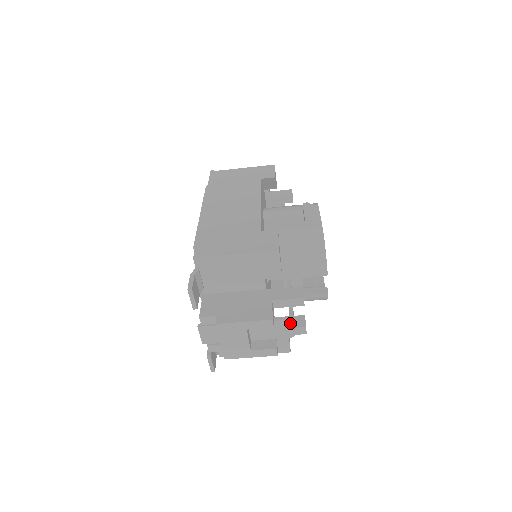
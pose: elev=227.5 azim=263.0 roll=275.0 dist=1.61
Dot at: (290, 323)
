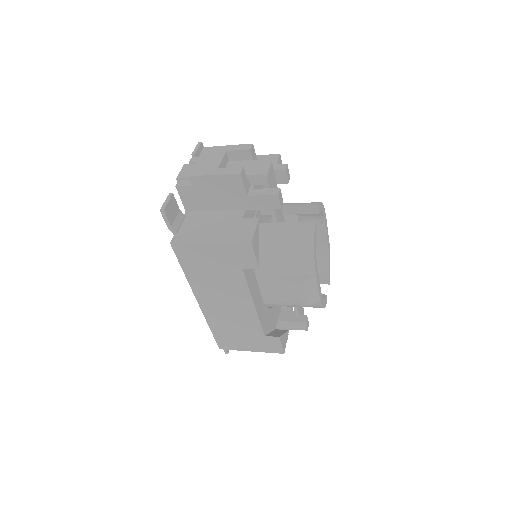
Dot at: occluded
